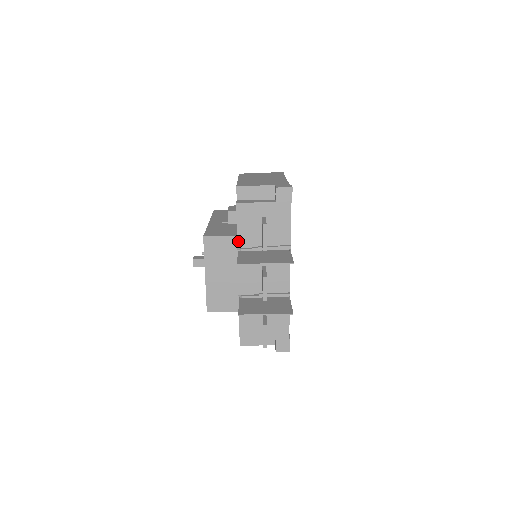
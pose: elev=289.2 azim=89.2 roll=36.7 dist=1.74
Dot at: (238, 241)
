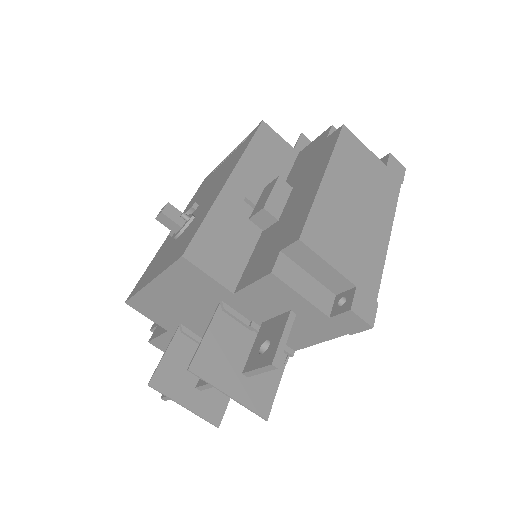
Dot at: (230, 297)
